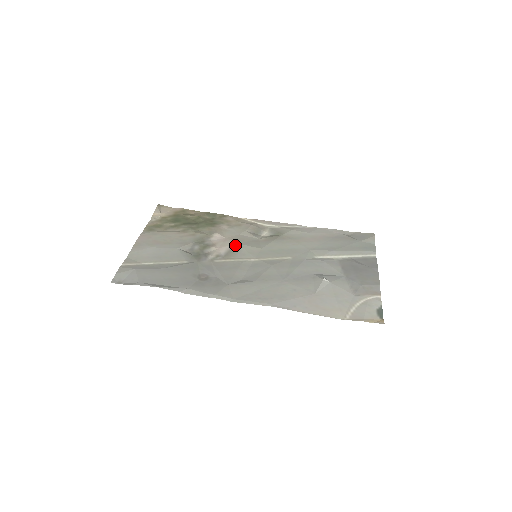
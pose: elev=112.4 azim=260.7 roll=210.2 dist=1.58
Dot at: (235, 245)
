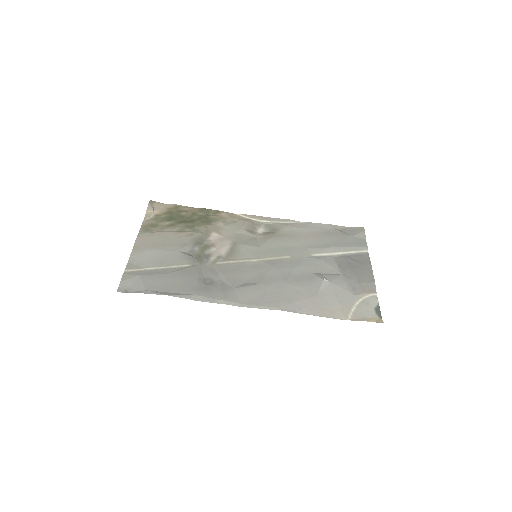
Dot at: (234, 245)
